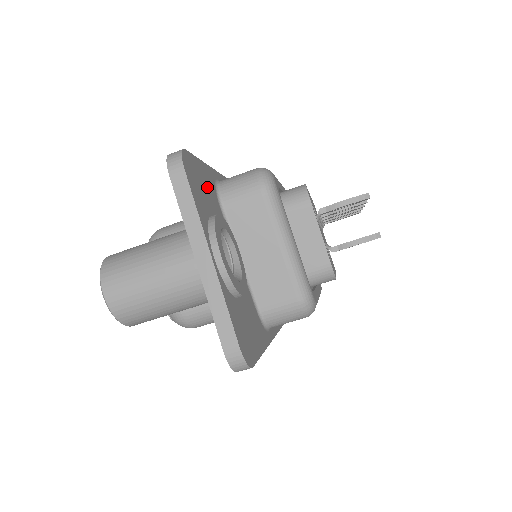
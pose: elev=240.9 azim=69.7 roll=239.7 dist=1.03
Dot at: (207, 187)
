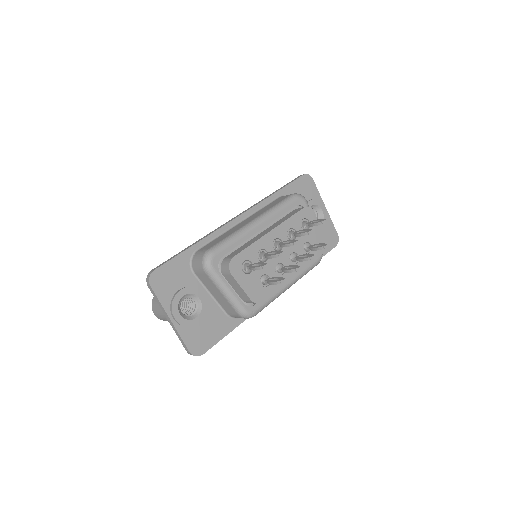
Dot at: (177, 273)
